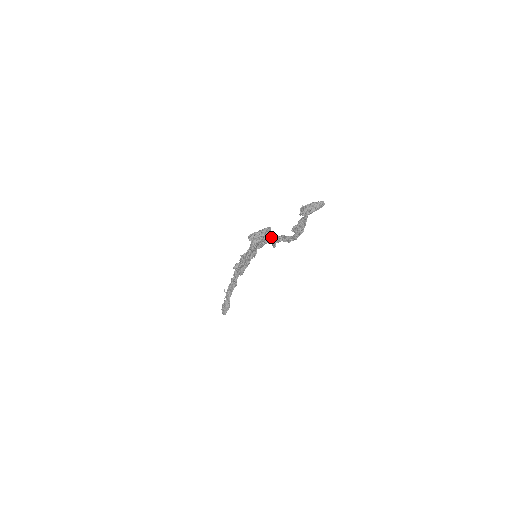
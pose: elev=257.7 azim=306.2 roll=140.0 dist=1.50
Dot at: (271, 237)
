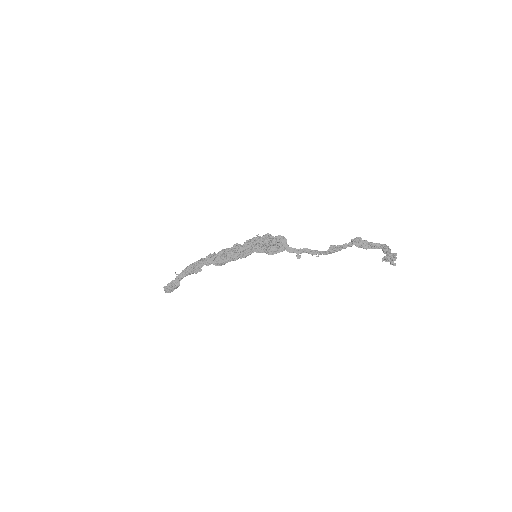
Dot at: (292, 248)
